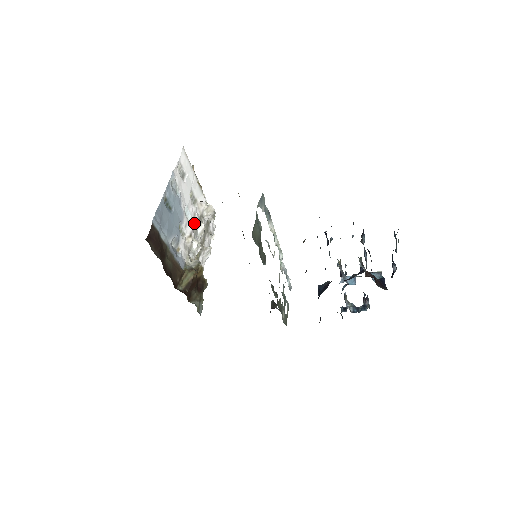
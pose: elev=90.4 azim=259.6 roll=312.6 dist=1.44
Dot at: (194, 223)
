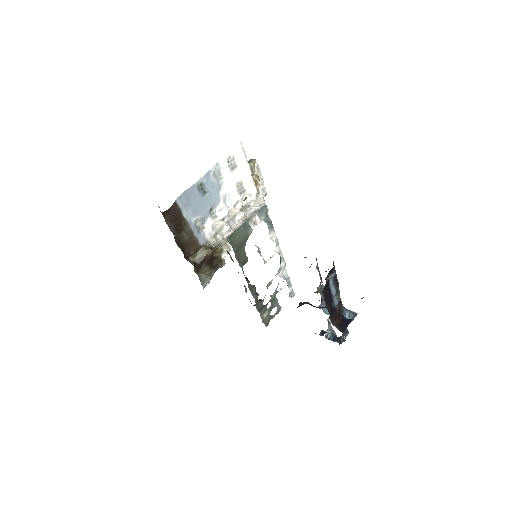
Dot at: (233, 210)
